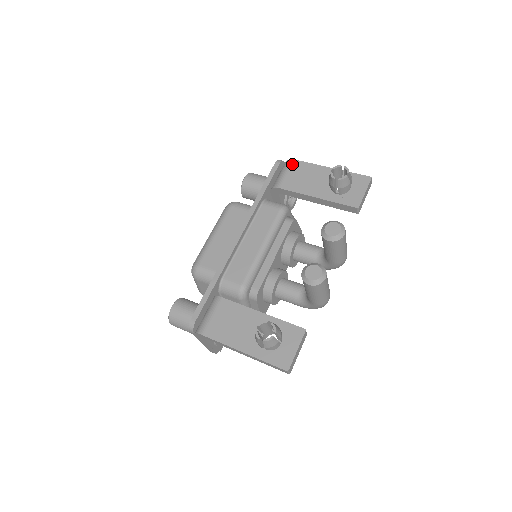
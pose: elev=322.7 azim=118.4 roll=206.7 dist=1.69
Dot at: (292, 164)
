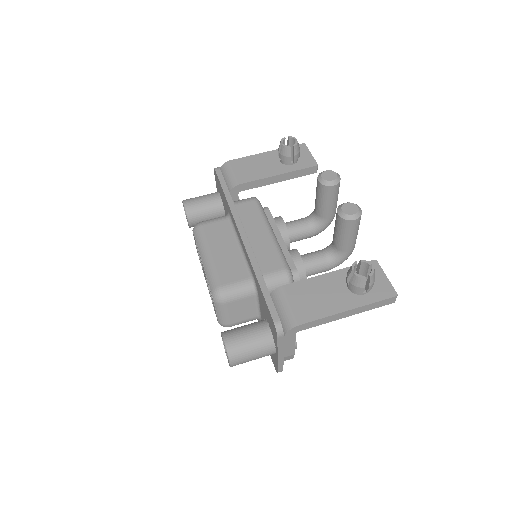
Dot at: (232, 164)
